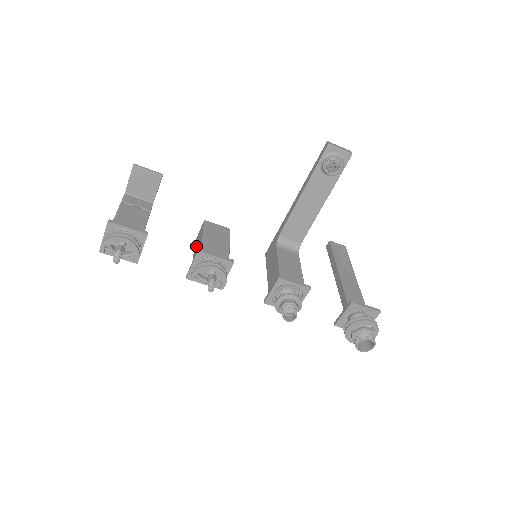
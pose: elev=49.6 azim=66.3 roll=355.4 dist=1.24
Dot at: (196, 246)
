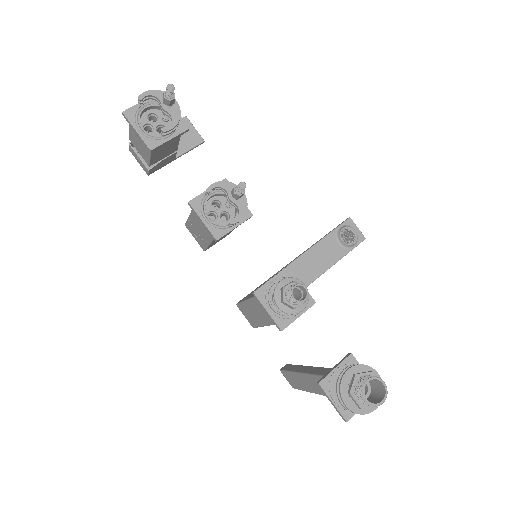
Dot at: occluded
